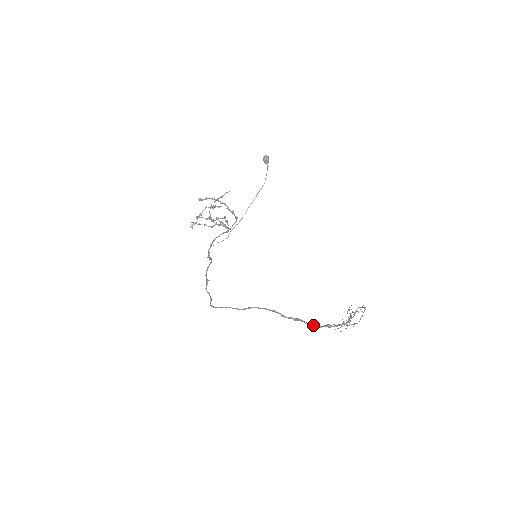
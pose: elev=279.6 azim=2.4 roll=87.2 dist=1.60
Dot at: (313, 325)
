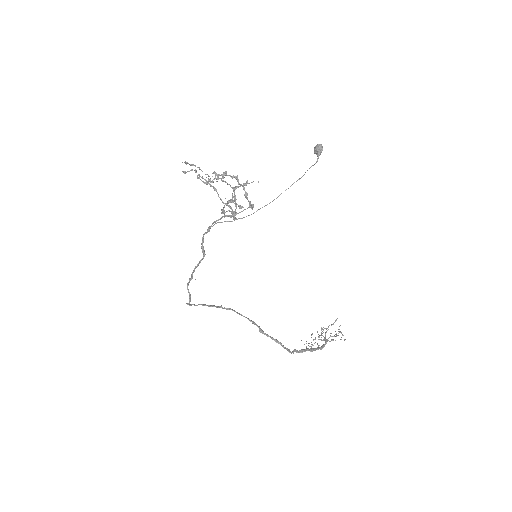
Dot at: (289, 351)
